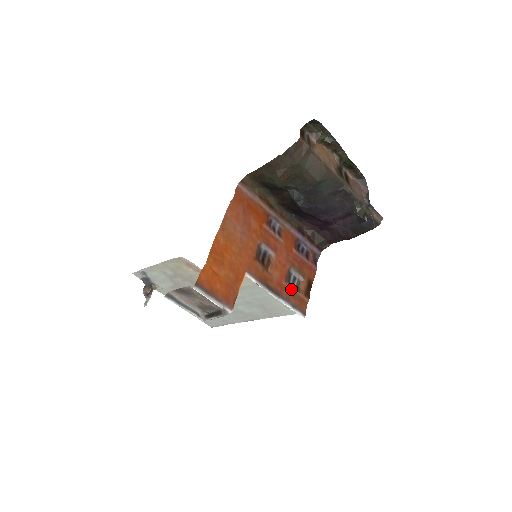
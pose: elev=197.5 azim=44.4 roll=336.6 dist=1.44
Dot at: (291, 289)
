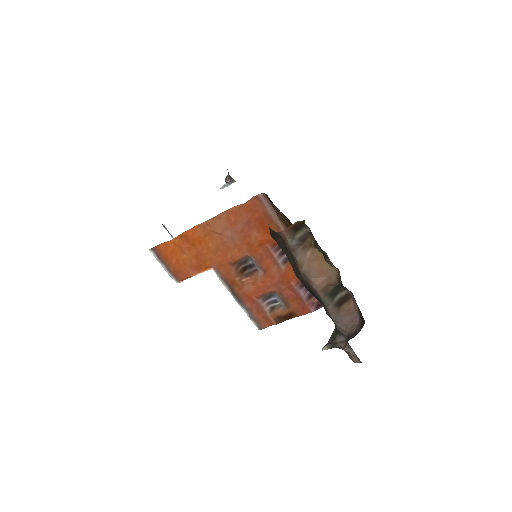
Dot at: (261, 305)
